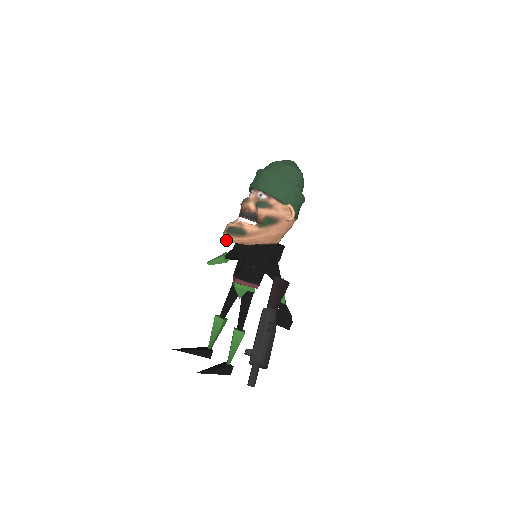
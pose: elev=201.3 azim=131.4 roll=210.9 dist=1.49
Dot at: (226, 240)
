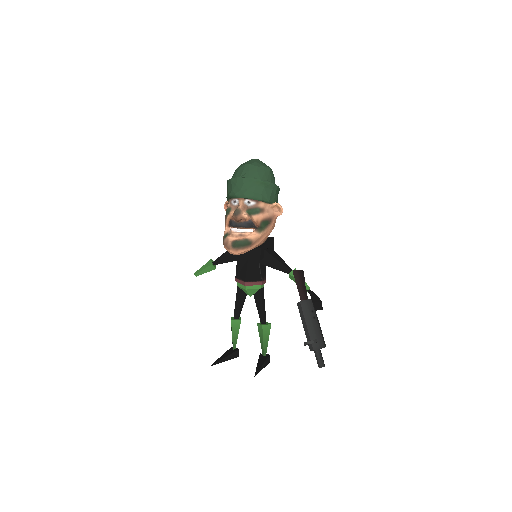
Dot at: occluded
